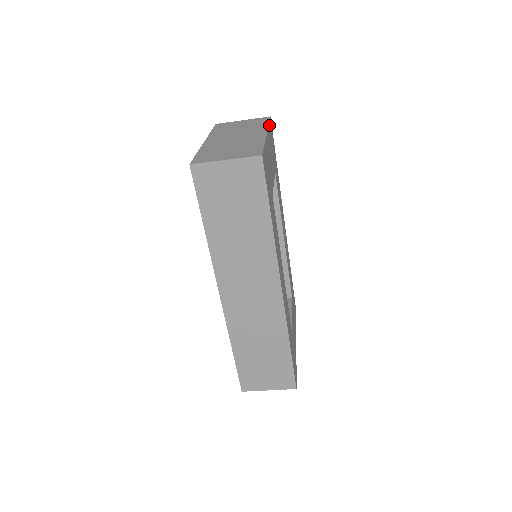
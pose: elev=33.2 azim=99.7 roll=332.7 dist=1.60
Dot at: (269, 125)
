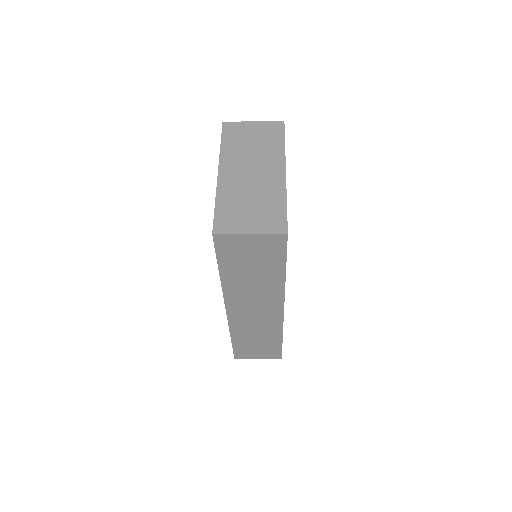
Dot at: occluded
